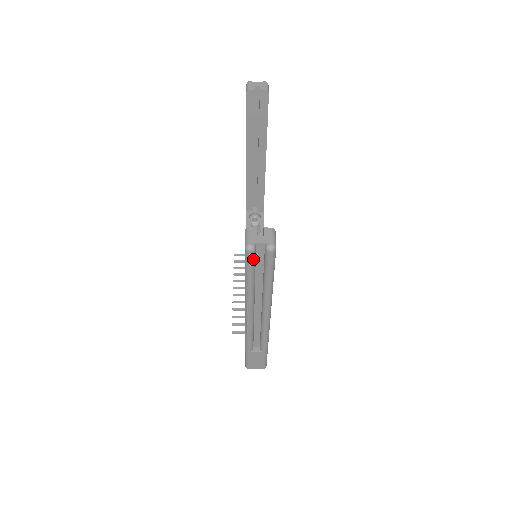
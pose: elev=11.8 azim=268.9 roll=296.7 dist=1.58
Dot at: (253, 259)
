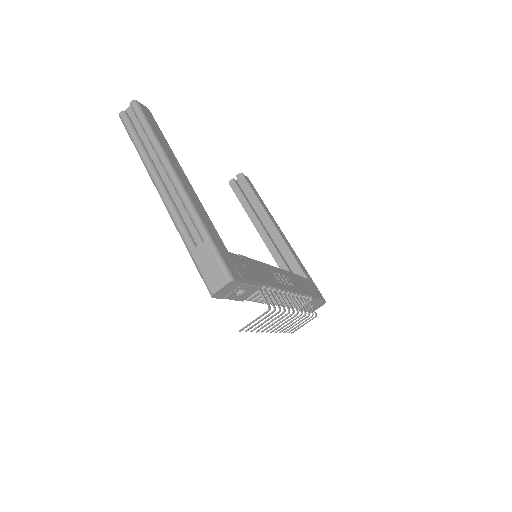
Dot at: (127, 120)
